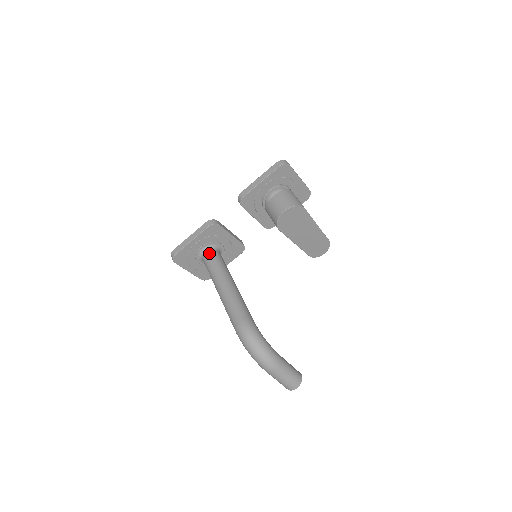
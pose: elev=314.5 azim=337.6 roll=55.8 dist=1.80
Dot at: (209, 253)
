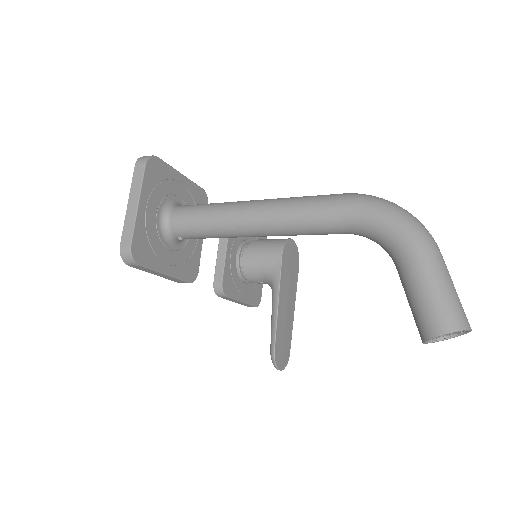
Dot at: occluded
